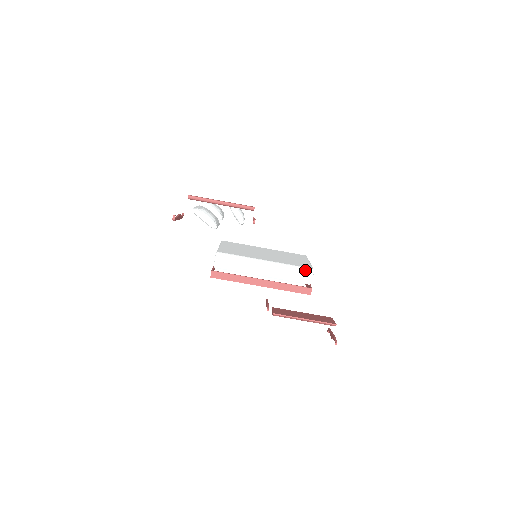
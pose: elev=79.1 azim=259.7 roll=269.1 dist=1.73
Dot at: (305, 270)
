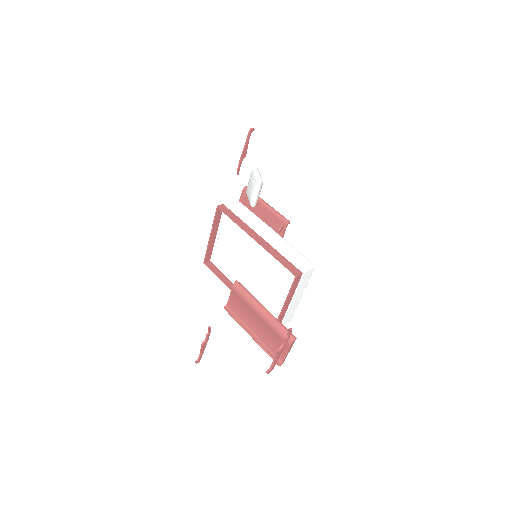
Dot at: (307, 259)
